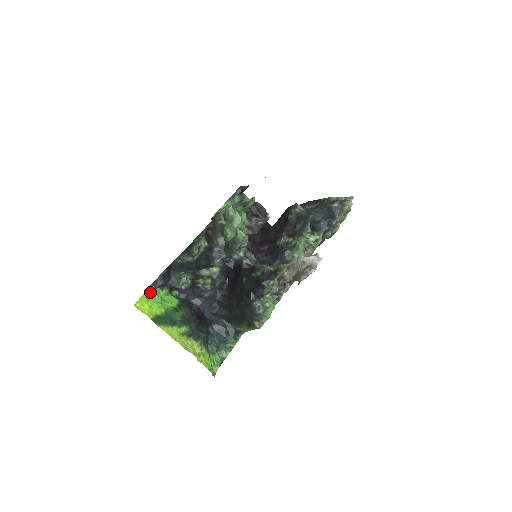
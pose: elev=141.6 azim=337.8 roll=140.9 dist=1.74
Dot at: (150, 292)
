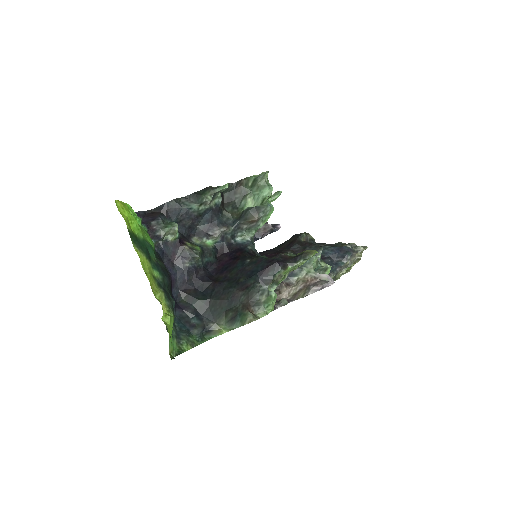
Dot at: occluded
